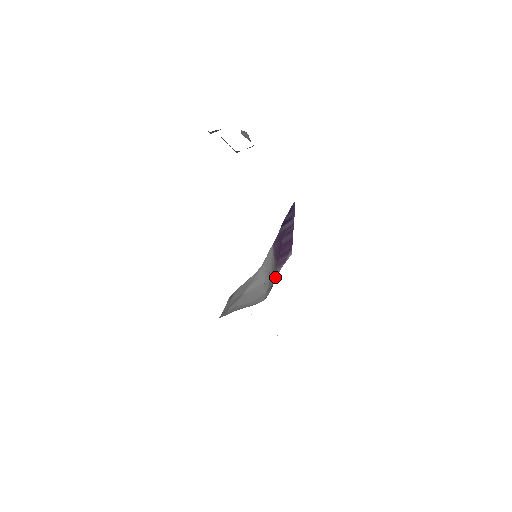
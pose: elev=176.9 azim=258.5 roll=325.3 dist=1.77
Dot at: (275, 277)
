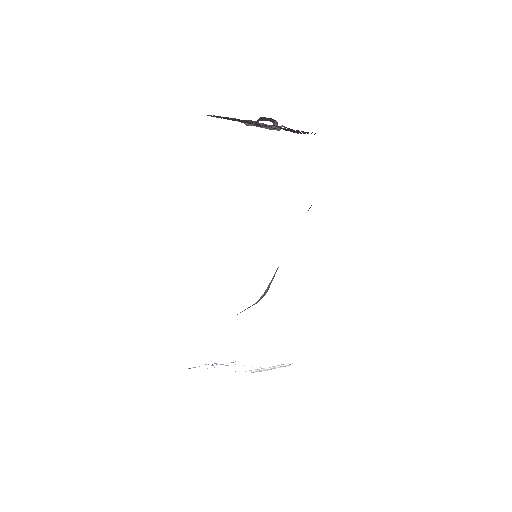
Dot at: occluded
